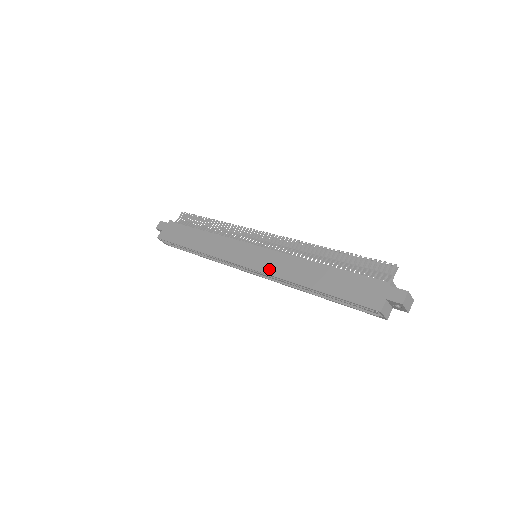
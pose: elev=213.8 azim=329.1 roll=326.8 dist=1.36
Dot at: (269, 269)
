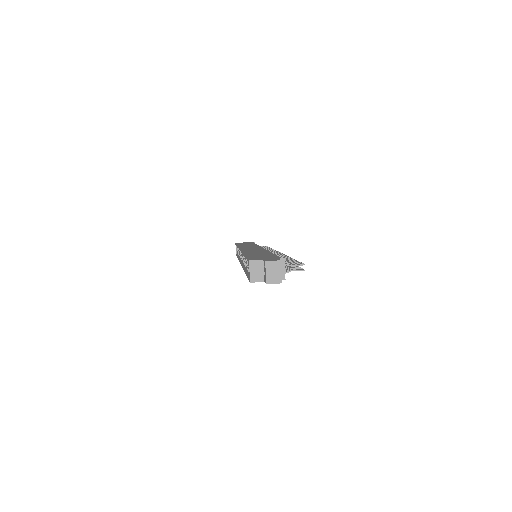
Dot at: (247, 250)
